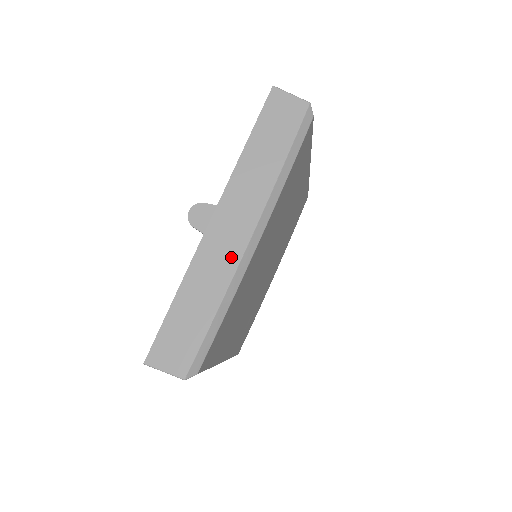
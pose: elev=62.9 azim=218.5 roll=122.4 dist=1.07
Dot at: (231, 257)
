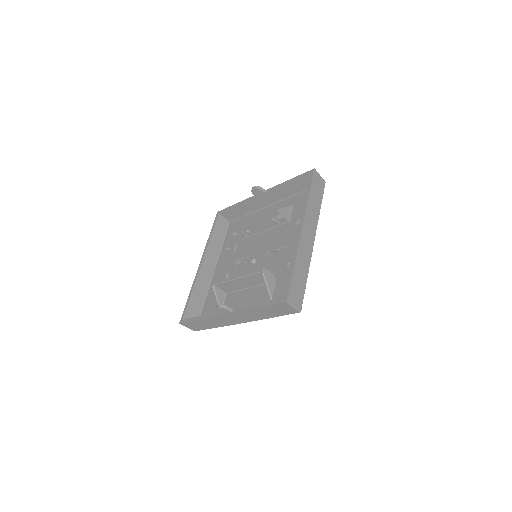
Dot at: (230, 323)
